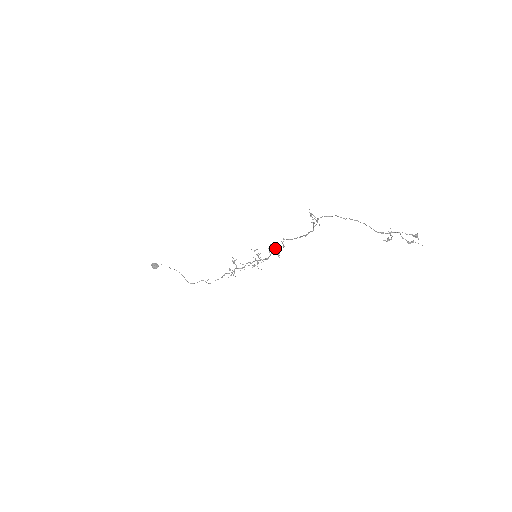
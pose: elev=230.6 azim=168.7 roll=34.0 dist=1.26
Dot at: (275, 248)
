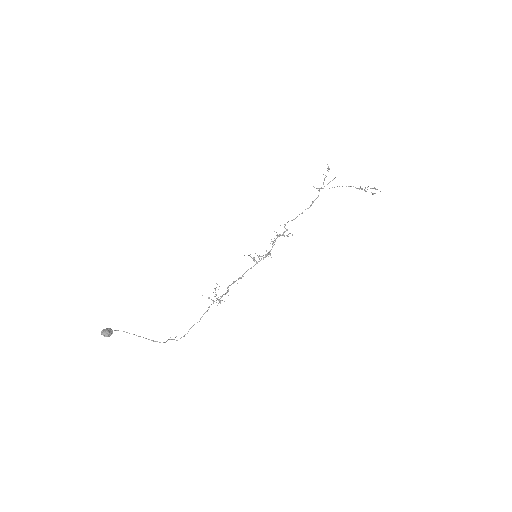
Dot at: (278, 235)
